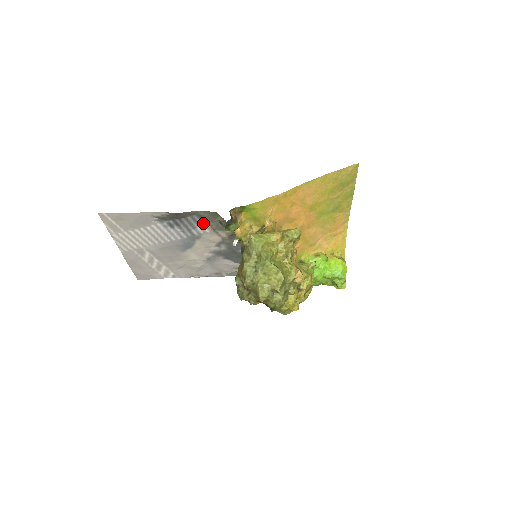
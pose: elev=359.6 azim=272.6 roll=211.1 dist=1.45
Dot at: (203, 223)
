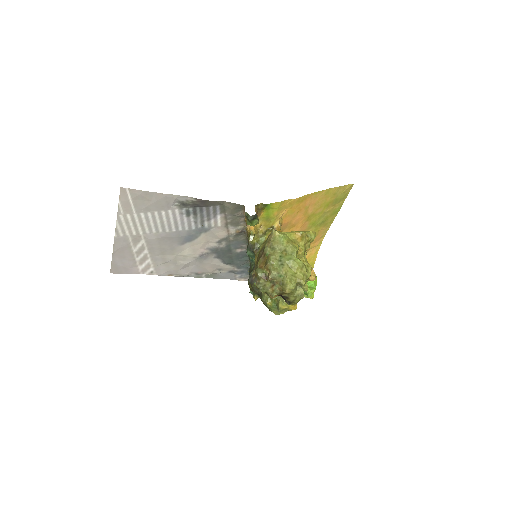
Dot at: (221, 215)
